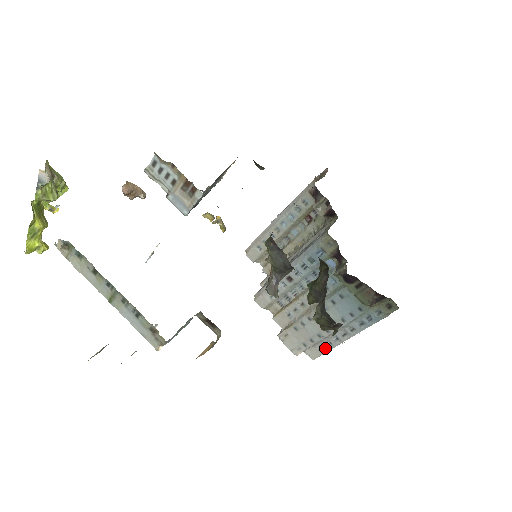
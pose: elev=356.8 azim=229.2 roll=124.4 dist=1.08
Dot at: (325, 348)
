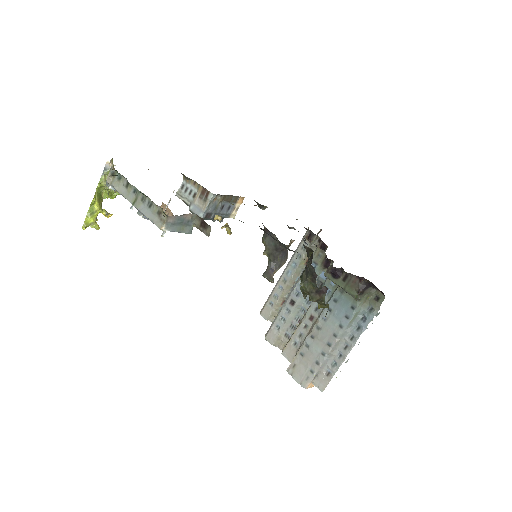
Dot at: (331, 371)
